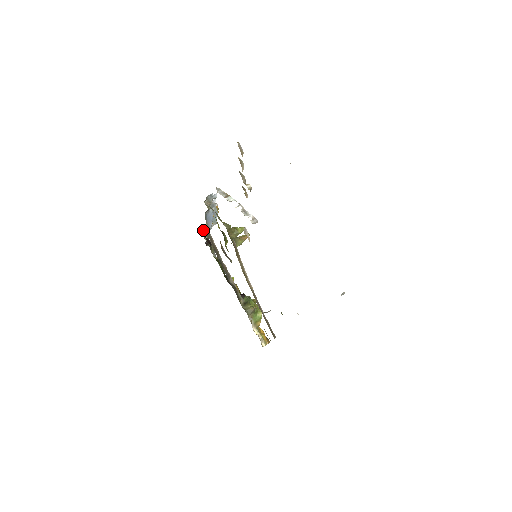
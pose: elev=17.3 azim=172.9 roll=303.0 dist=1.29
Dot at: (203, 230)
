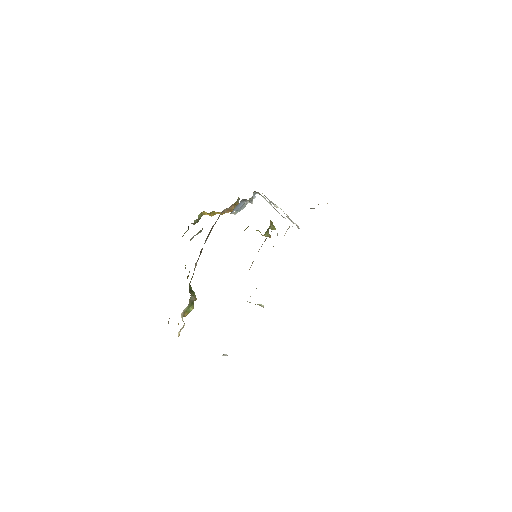
Dot at: occluded
